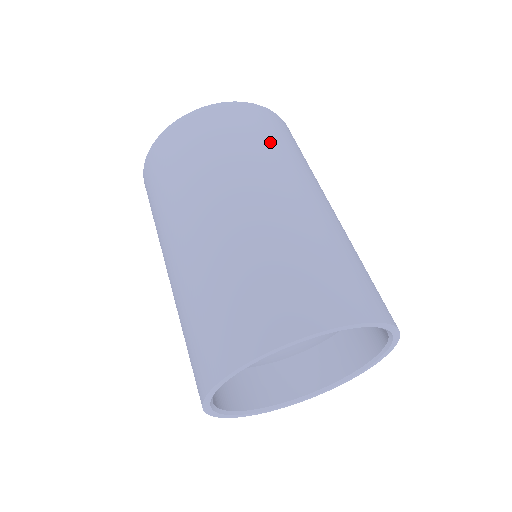
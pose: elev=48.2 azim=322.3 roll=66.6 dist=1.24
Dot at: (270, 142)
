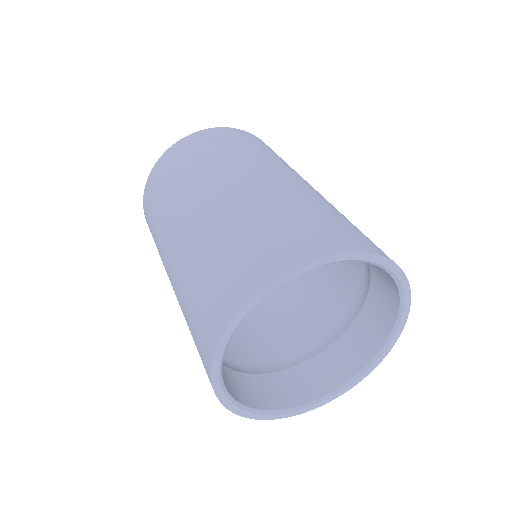
Dot at: occluded
